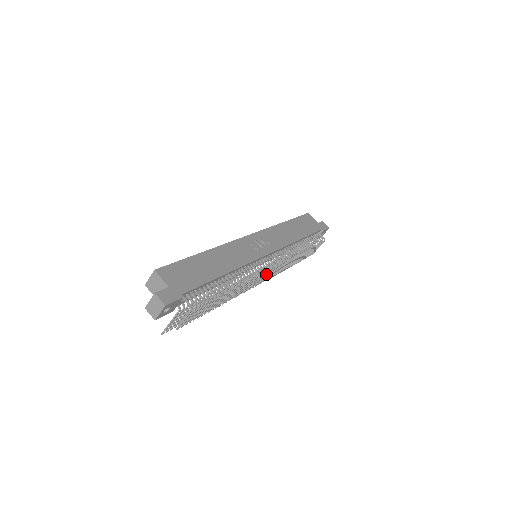
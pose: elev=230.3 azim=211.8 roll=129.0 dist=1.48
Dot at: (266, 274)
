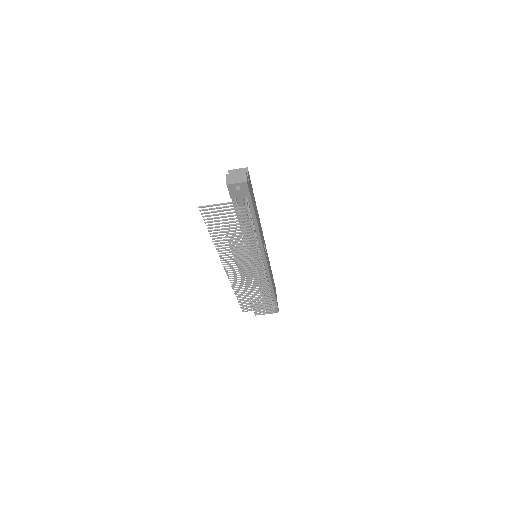
Dot at: (254, 270)
